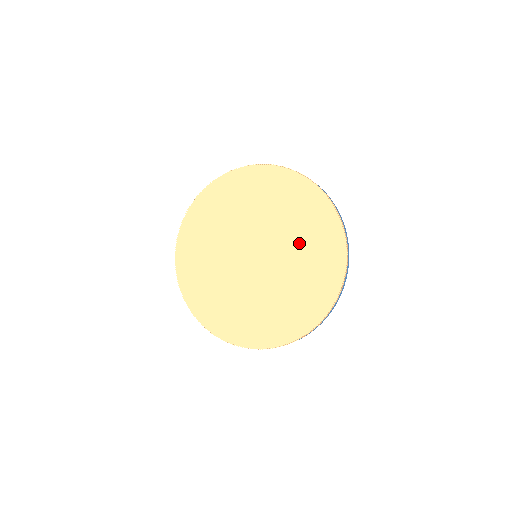
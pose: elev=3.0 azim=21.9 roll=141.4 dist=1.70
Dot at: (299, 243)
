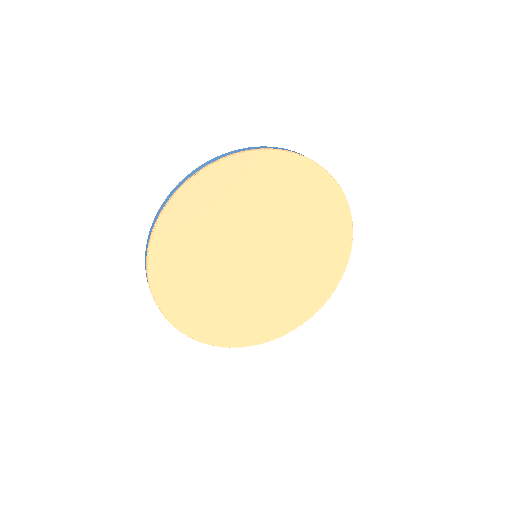
Dot at: (282, 208)
